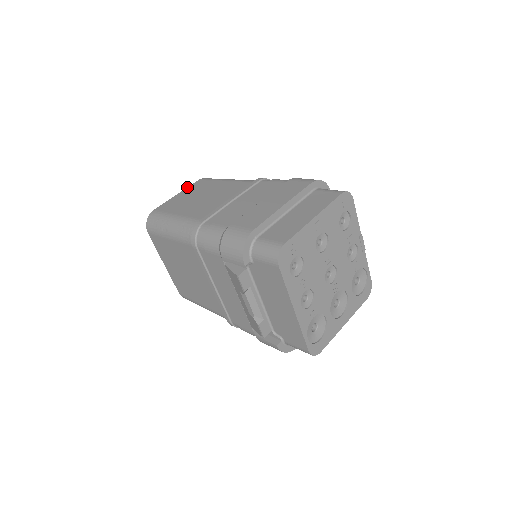
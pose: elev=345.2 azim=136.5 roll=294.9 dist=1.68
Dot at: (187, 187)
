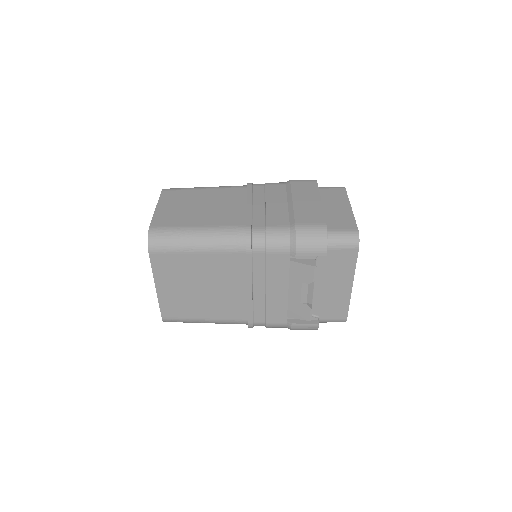
Dot at: occluded
